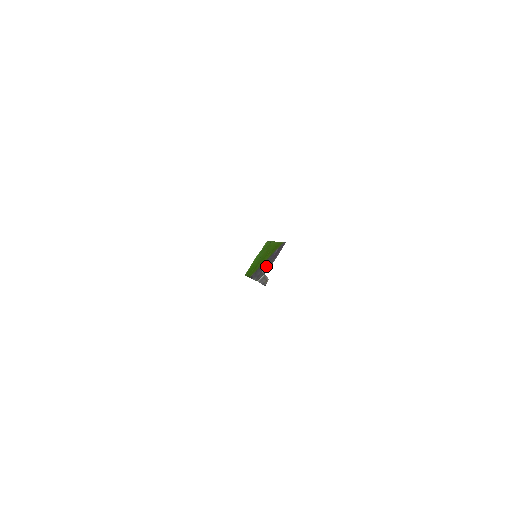
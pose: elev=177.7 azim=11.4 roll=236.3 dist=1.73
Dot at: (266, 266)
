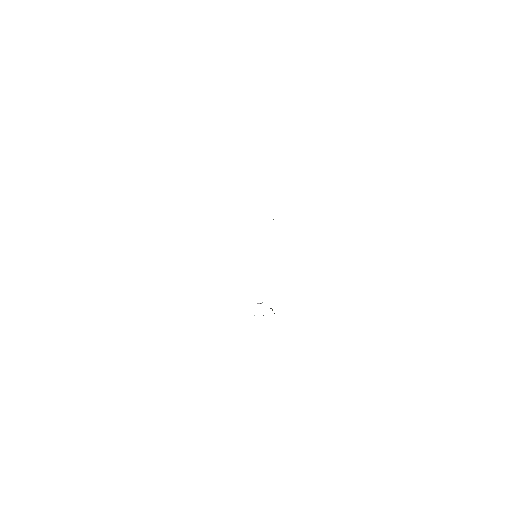
Dot at: occluded
